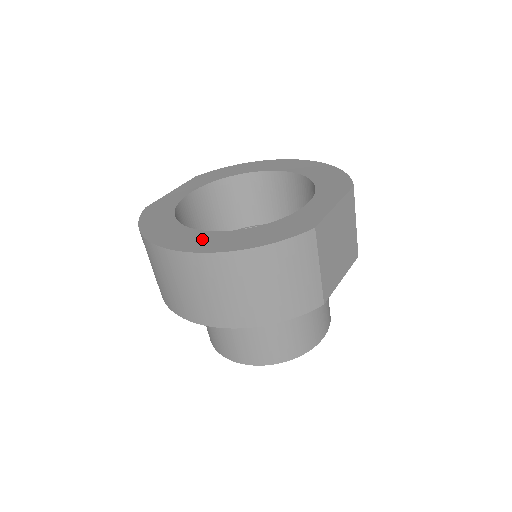
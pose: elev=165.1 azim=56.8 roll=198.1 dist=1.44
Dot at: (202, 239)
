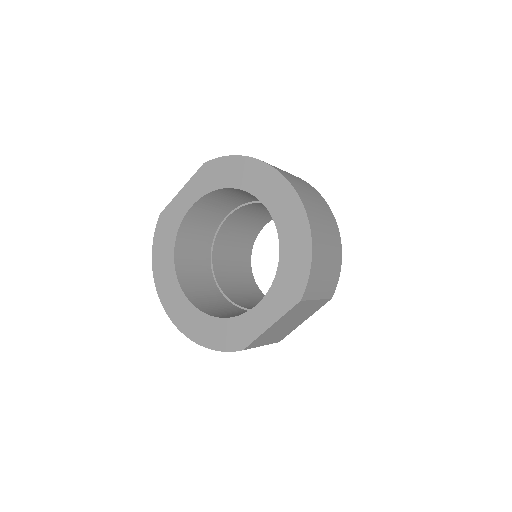
Dot at: (181, 308)
